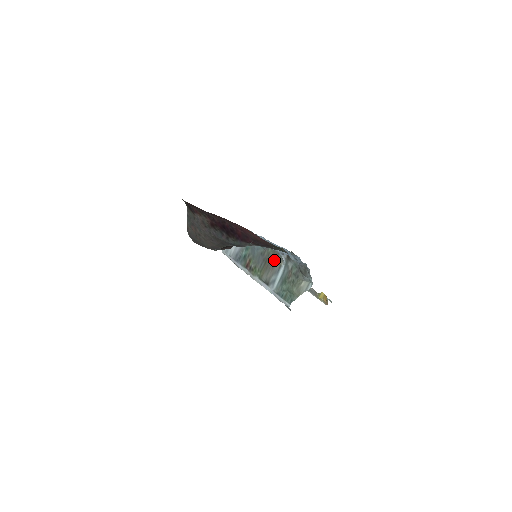
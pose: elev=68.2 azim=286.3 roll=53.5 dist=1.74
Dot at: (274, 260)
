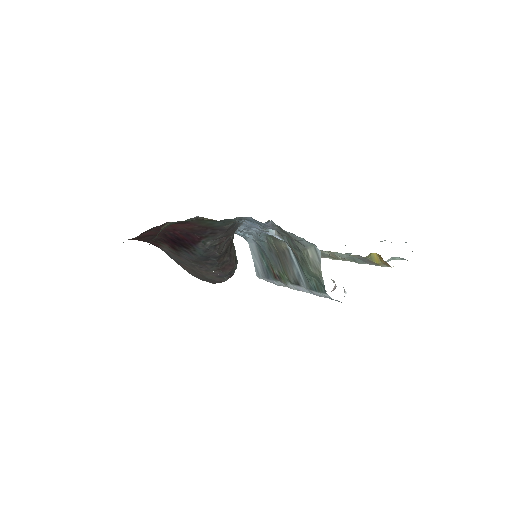
Dot at: (280, 248)
